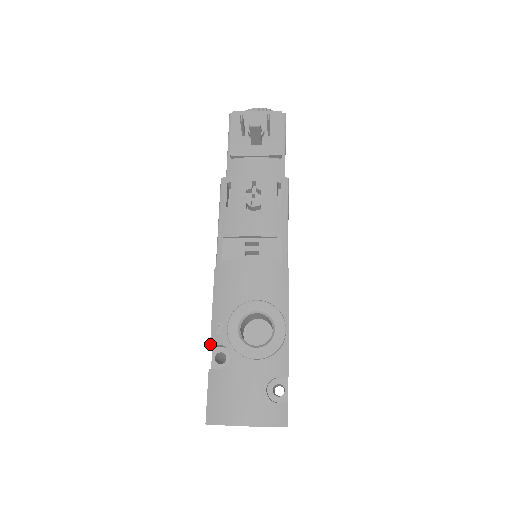
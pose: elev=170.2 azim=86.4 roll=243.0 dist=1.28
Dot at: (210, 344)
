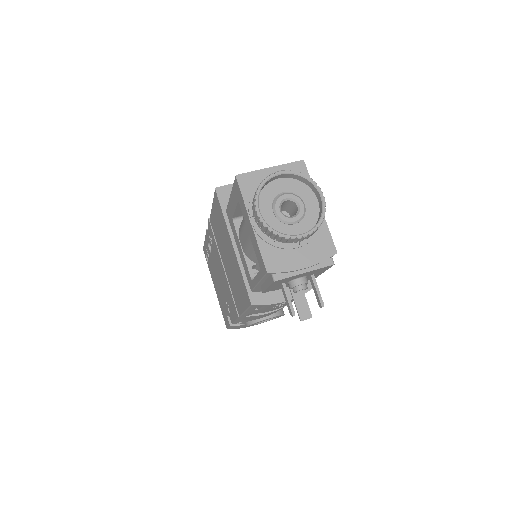
Dot at: occluded
